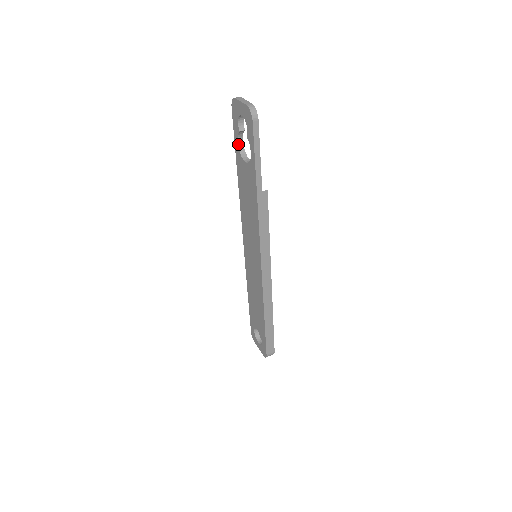
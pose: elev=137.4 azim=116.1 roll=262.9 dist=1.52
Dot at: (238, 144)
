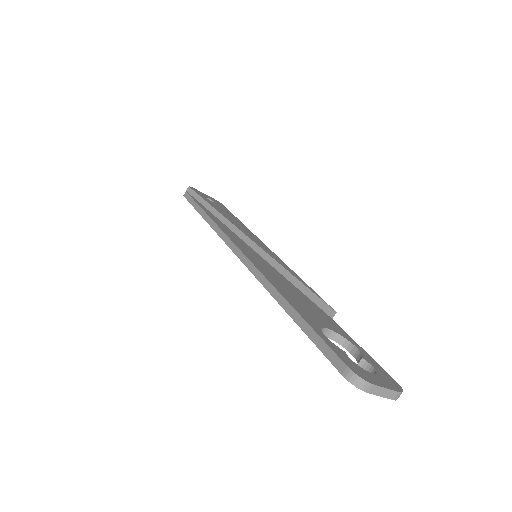
Dot at: occluded
